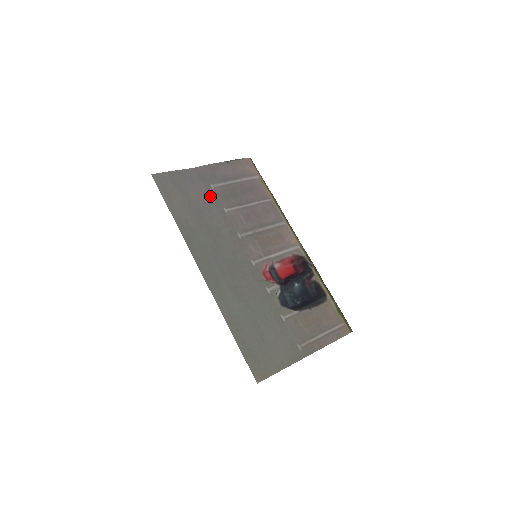
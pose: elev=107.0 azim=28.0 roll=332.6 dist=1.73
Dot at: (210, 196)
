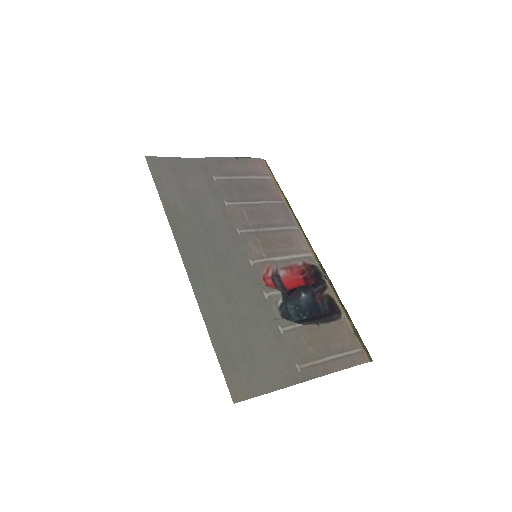
Dot at: (210, 187)
